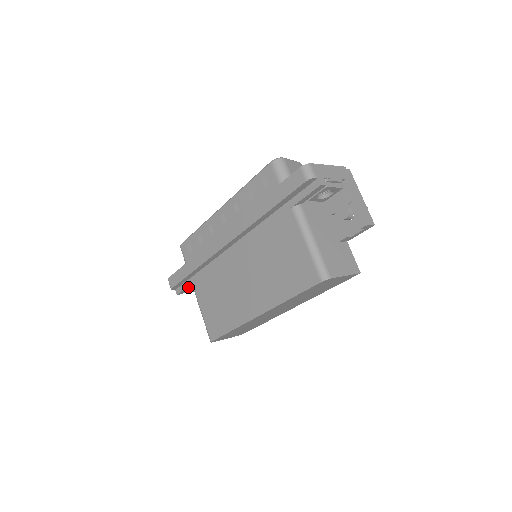
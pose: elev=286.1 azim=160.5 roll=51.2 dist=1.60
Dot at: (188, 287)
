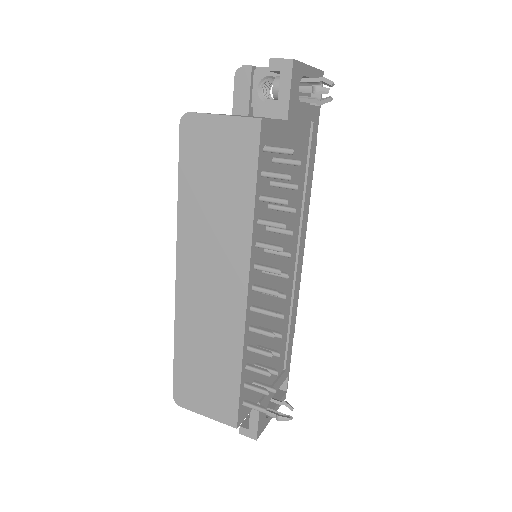
Dot at: occluded
